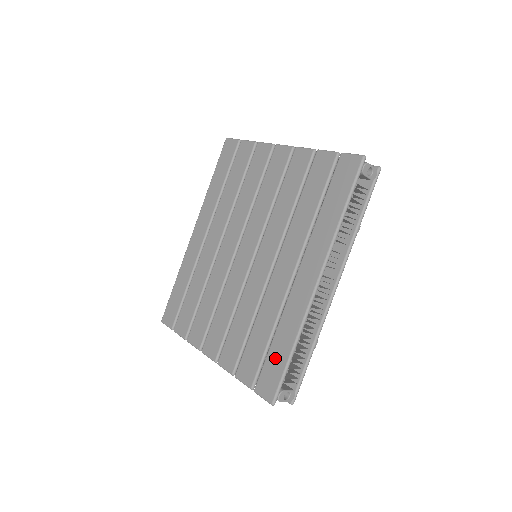
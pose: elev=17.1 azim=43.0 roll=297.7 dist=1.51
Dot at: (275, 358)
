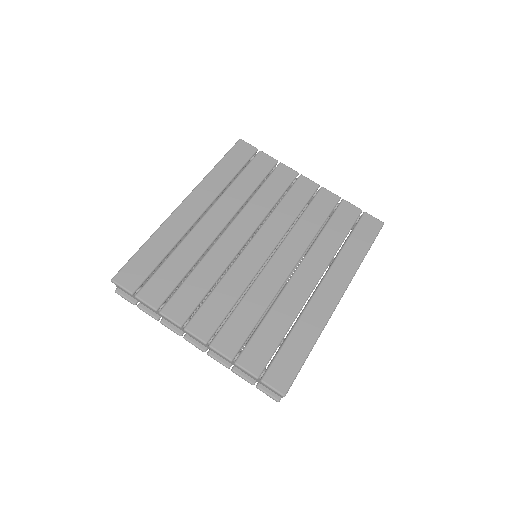
Dot at: (291, 353)
